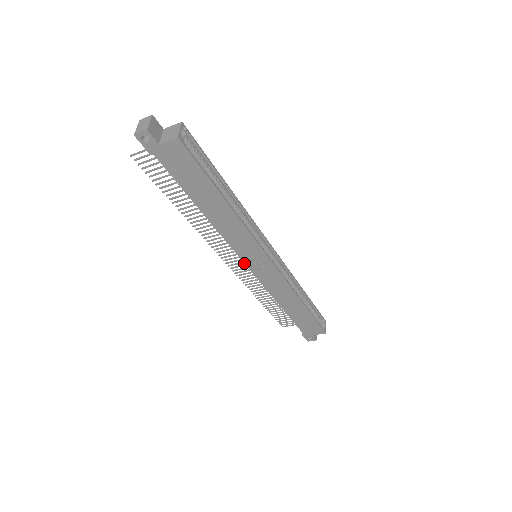
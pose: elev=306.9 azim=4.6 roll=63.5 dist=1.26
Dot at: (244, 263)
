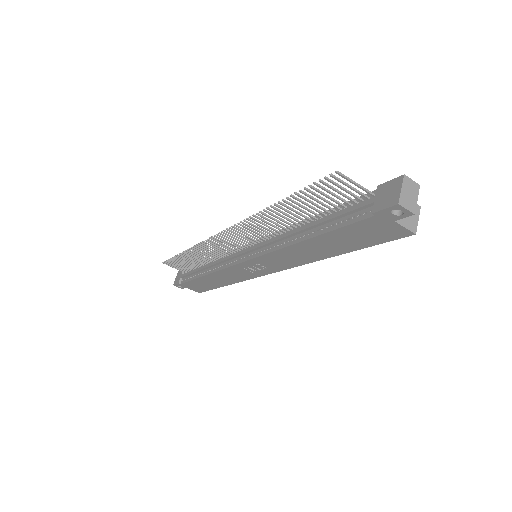
Dot at: (246, 261)
